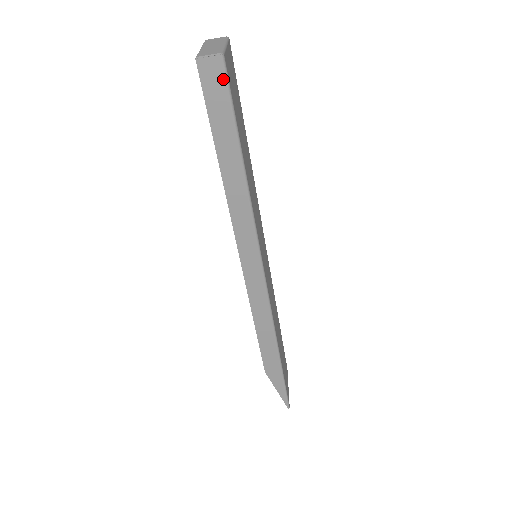
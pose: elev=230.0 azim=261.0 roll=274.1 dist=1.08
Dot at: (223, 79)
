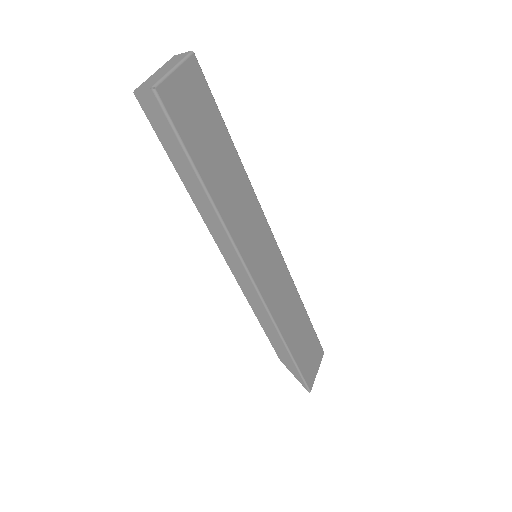
Dot at: (160, 110)
